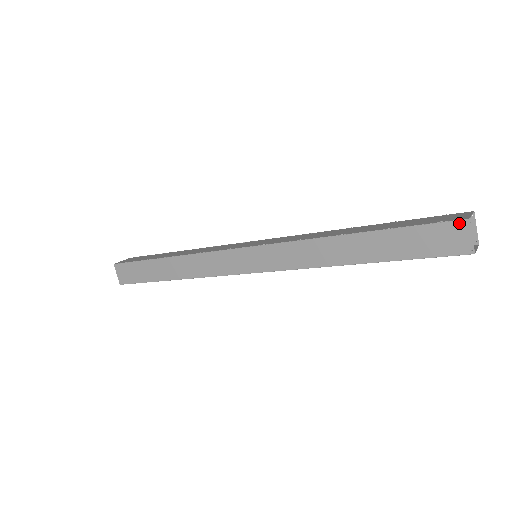
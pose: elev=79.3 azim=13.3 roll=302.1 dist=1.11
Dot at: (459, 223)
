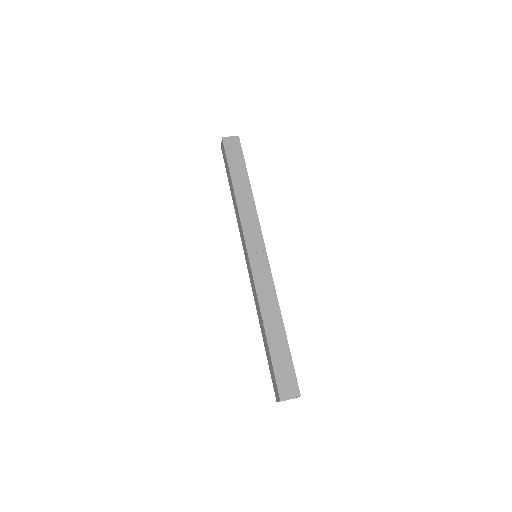
Dot at: (278, 395)
